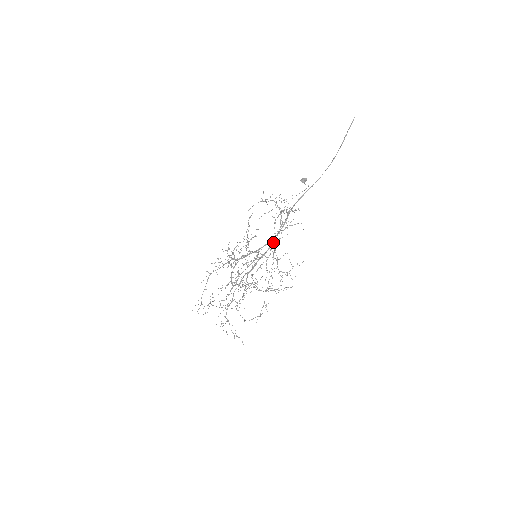
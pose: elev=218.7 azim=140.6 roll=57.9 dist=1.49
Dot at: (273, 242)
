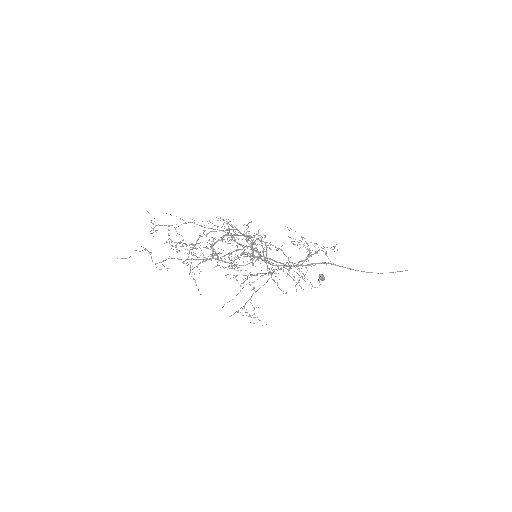
Dot at: occluded
